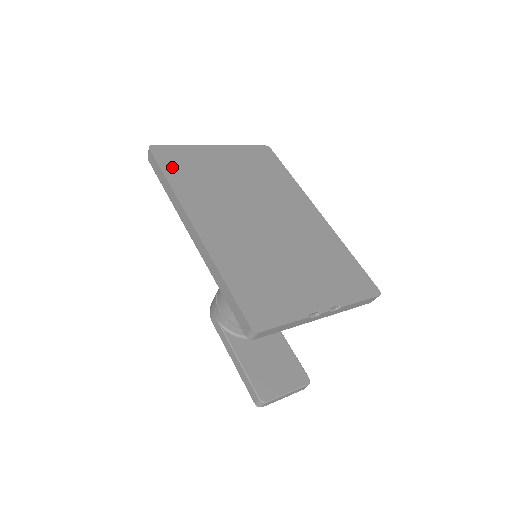
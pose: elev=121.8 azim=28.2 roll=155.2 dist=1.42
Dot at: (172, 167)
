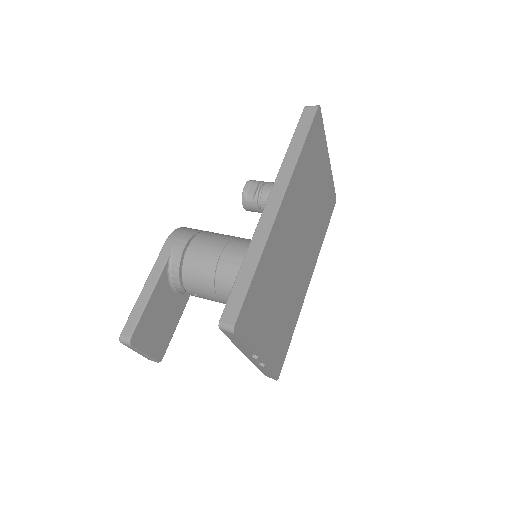
Dot at: (311, 141)
